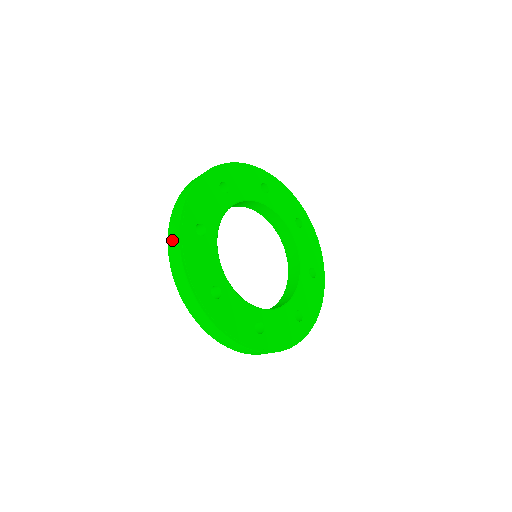
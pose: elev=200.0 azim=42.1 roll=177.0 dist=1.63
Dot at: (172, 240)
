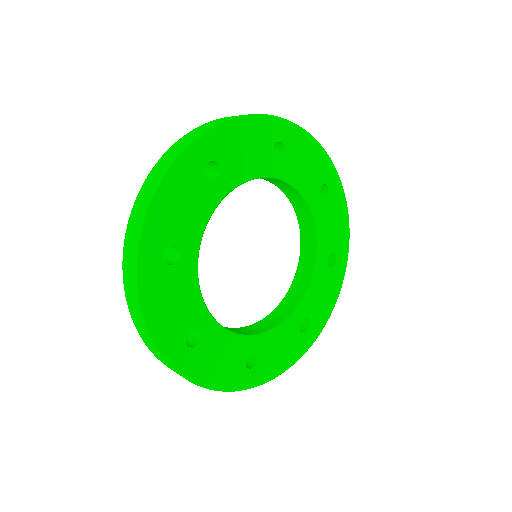
Dot at: (169, 154)
